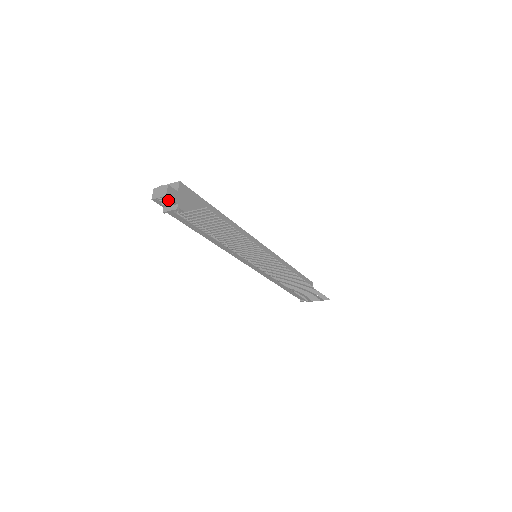
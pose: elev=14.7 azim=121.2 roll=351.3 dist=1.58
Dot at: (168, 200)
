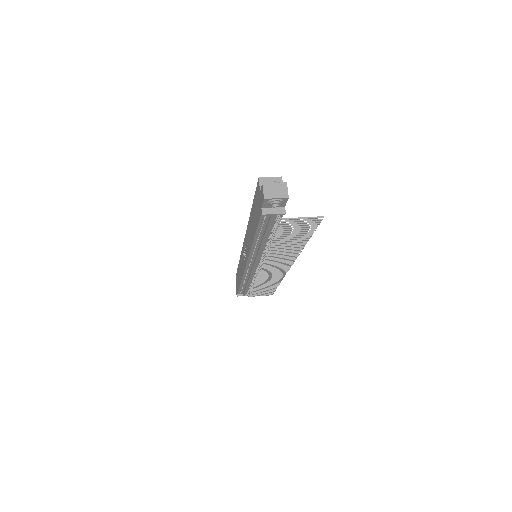
Dot at: (283, 202)
